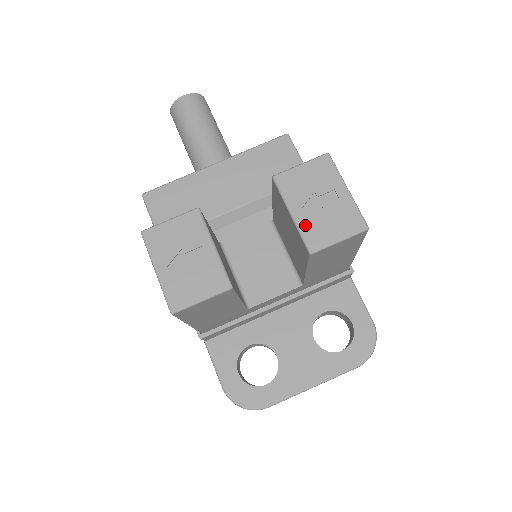
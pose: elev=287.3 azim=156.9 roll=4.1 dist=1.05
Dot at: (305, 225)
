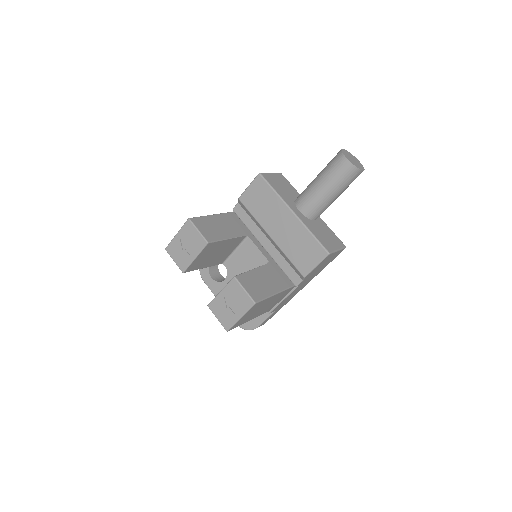
Dot at: (218, 300)
